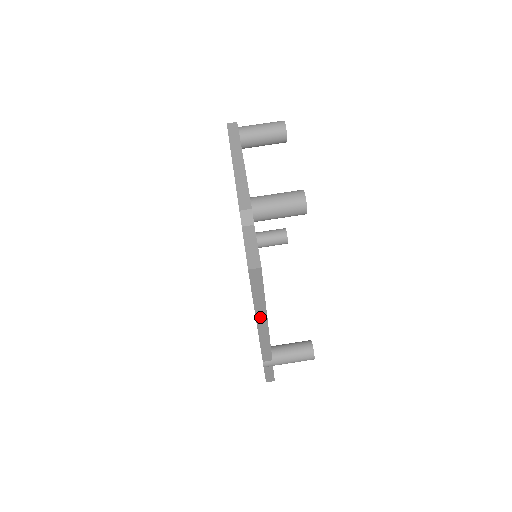
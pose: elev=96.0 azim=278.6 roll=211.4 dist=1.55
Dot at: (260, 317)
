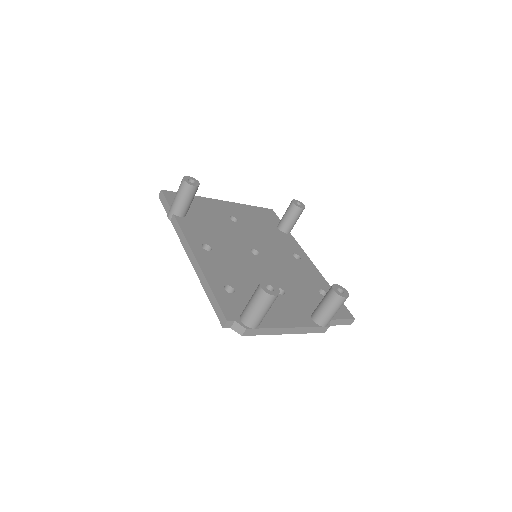
Dot at: occluded
